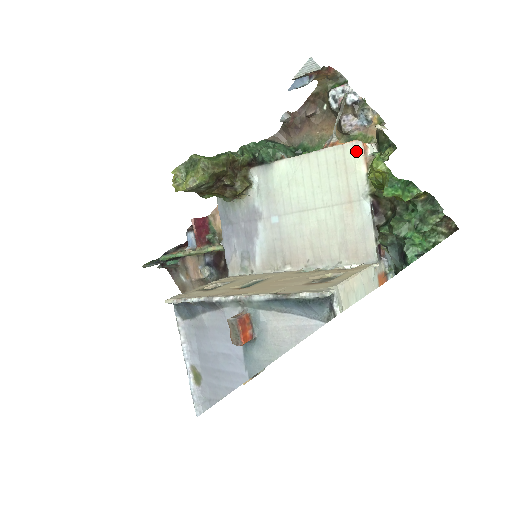
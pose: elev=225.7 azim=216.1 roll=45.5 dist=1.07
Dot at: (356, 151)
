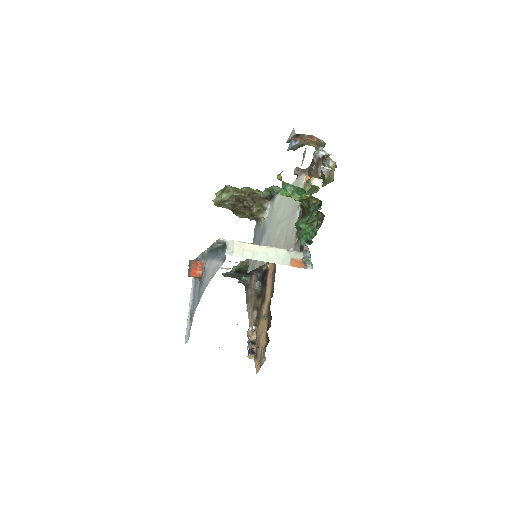
Dot at: (302, 180)
